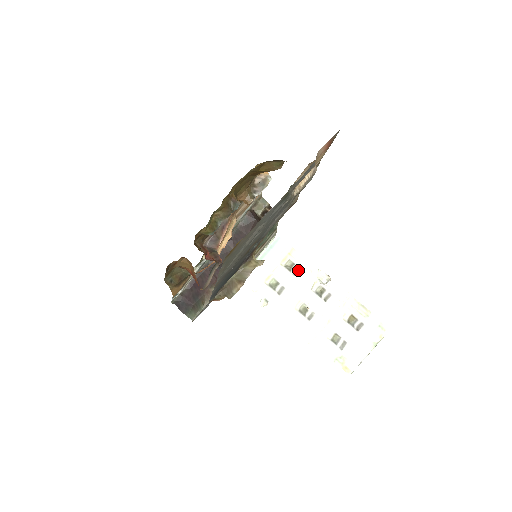
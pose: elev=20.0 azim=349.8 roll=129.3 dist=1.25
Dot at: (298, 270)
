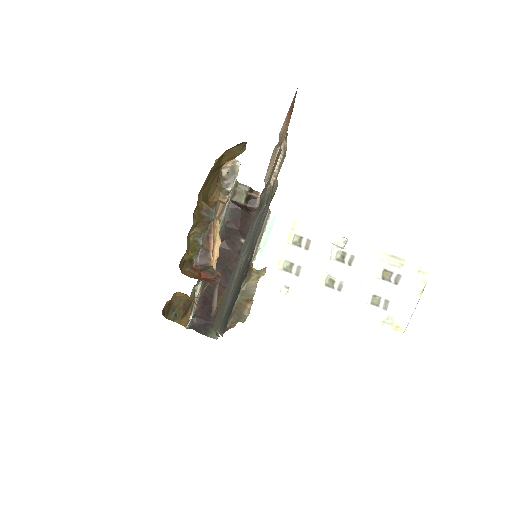
Dot at: (308, 243)
